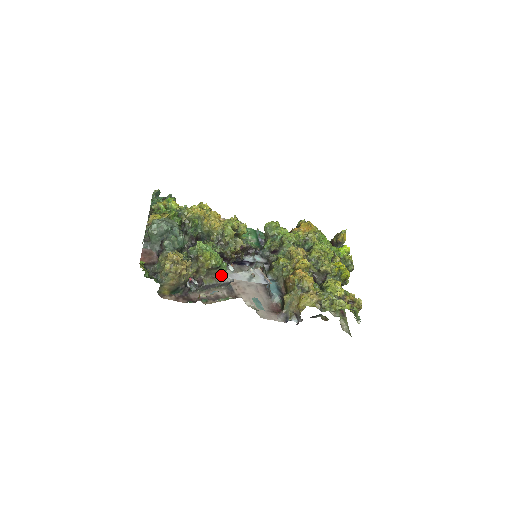
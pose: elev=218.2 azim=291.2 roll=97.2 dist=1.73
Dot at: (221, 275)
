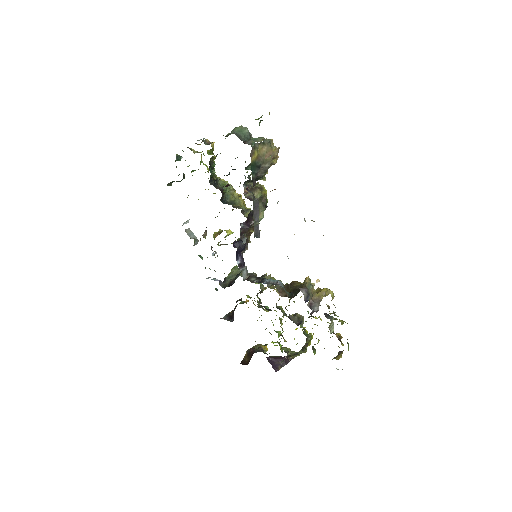
Dot at: occluded
